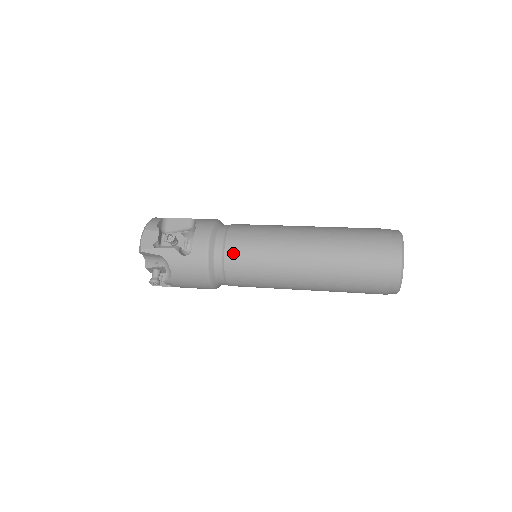
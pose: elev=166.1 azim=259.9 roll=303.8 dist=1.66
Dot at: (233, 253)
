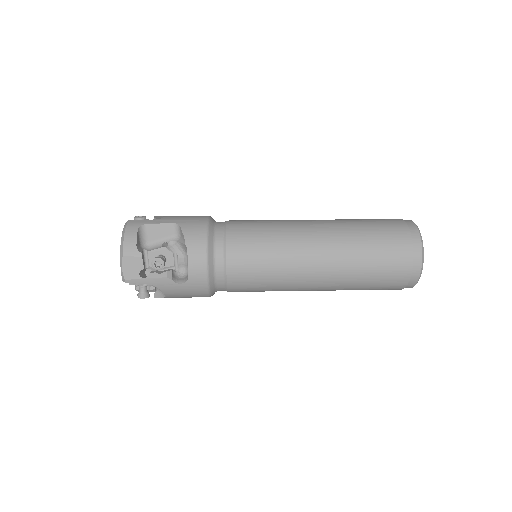
Dot at: (237, 275)
